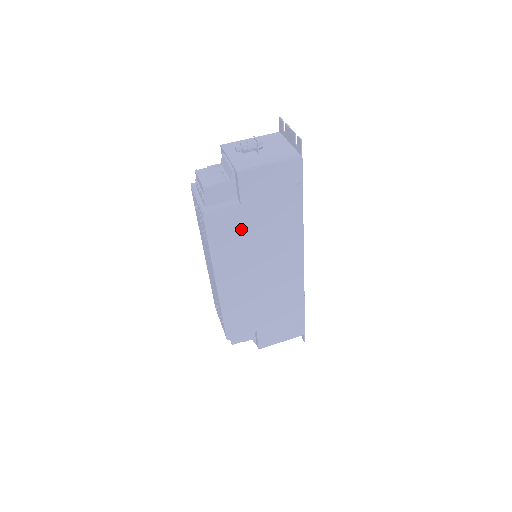
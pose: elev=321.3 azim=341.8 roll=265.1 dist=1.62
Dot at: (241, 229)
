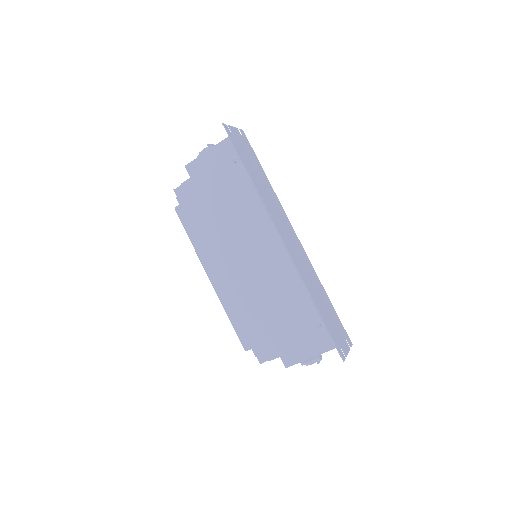
Dot at: (207, 216)
